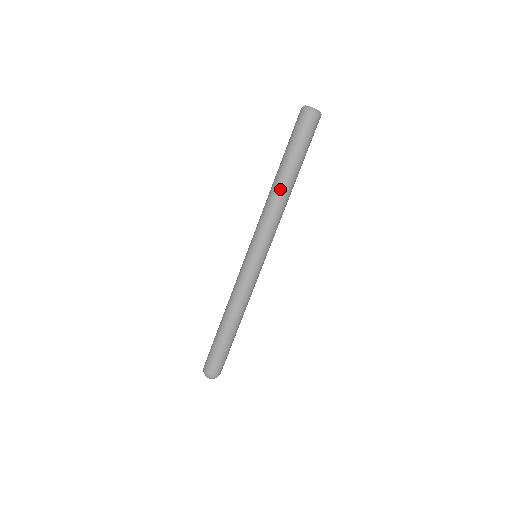
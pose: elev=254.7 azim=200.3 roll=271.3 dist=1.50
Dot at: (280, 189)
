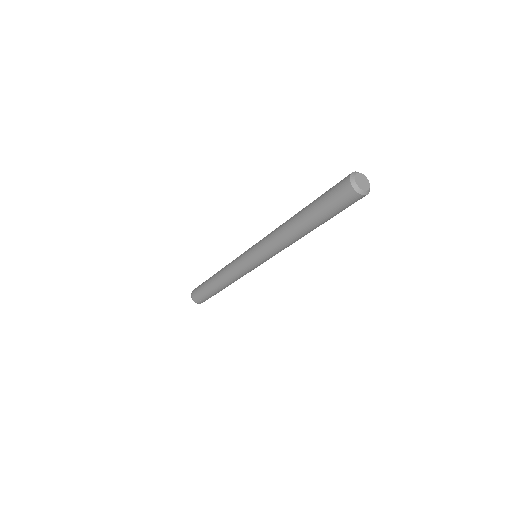
Dot at: (297, 235)
